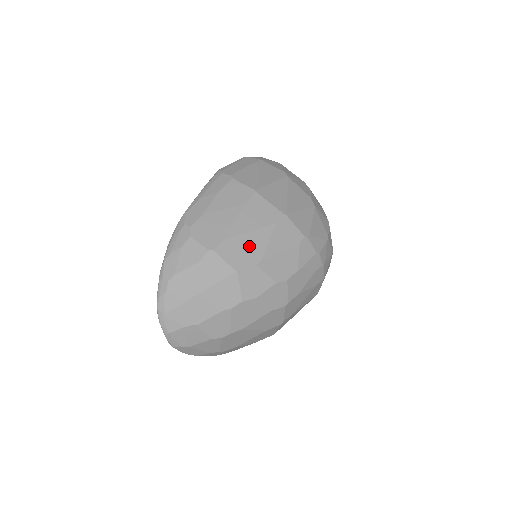
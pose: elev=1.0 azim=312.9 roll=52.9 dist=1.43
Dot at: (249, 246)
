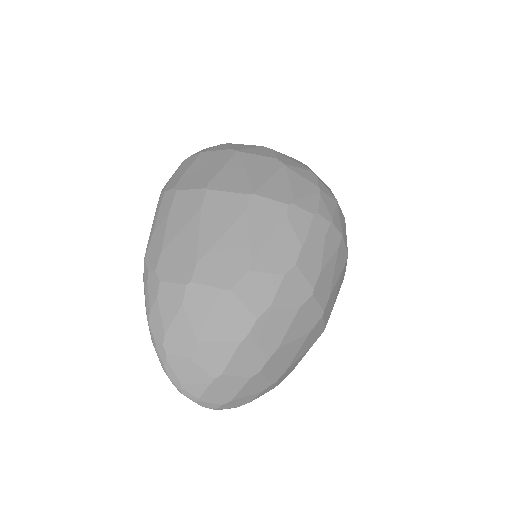
Dot at: (229, 253)
